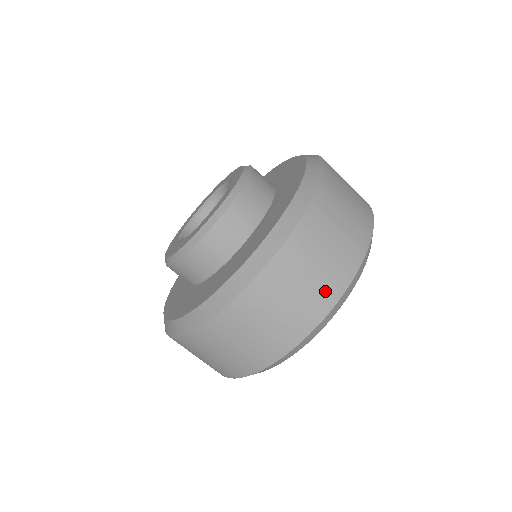
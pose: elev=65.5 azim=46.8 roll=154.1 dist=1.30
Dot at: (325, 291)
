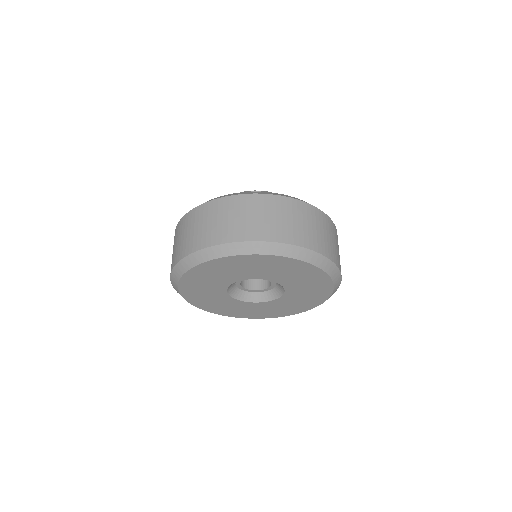
Dot at: occluded
